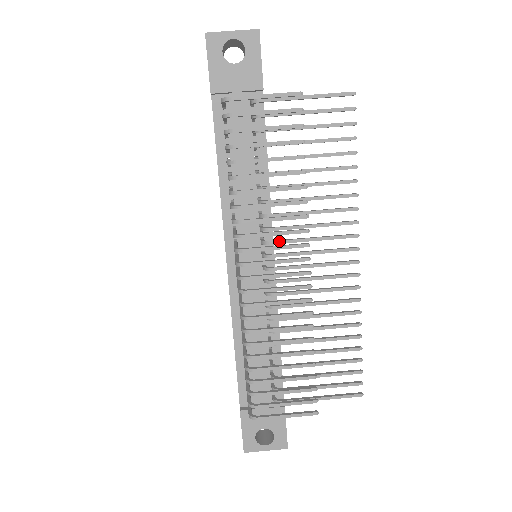
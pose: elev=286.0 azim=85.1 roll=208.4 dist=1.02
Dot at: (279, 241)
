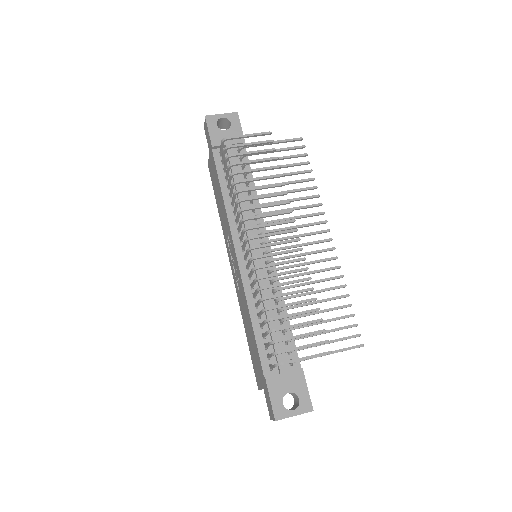
Dot at: (272, 230)
